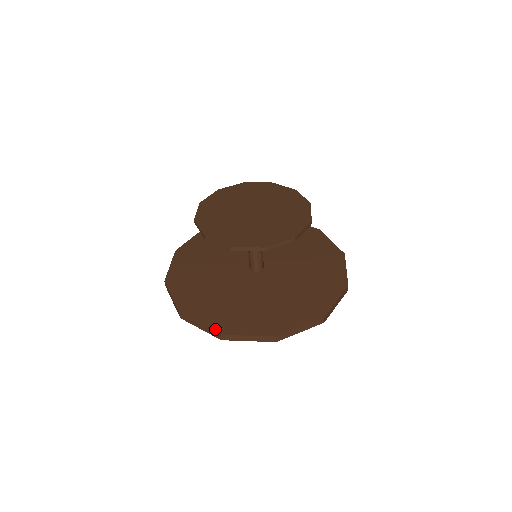
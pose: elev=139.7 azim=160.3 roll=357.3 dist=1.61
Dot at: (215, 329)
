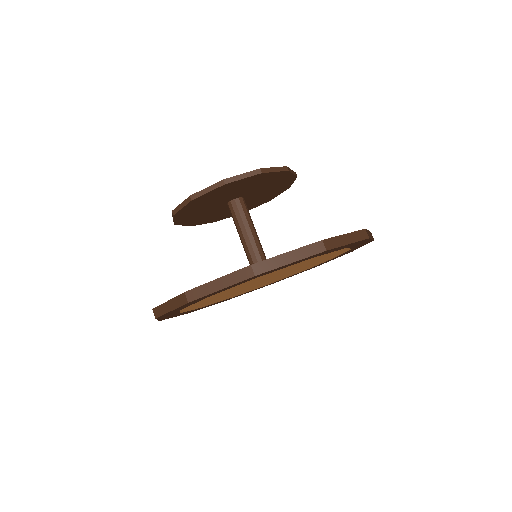
Dot at: (181, 294)
